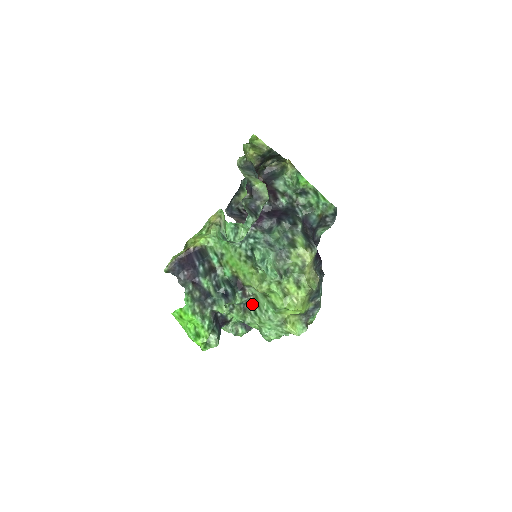
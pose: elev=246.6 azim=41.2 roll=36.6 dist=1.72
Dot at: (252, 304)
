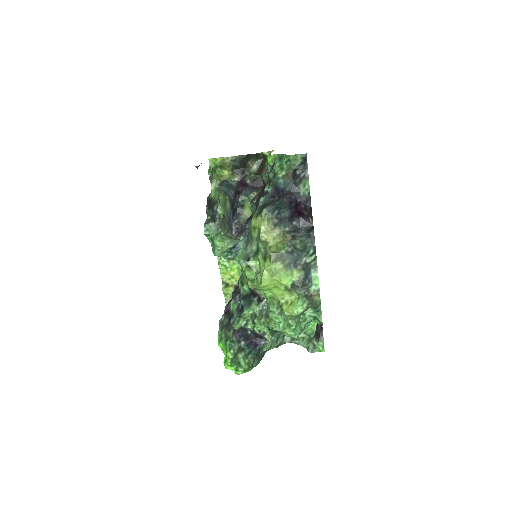
Dot at: occluded
